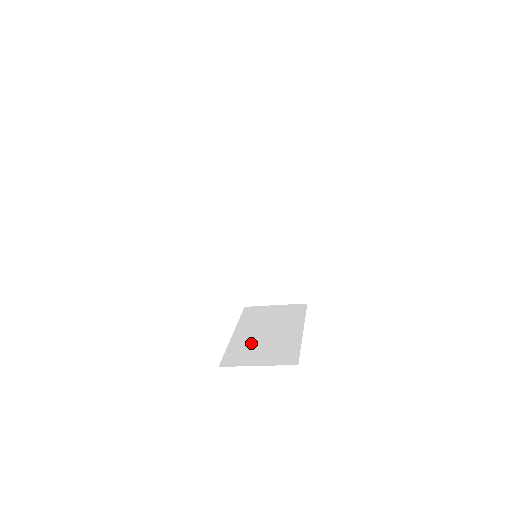
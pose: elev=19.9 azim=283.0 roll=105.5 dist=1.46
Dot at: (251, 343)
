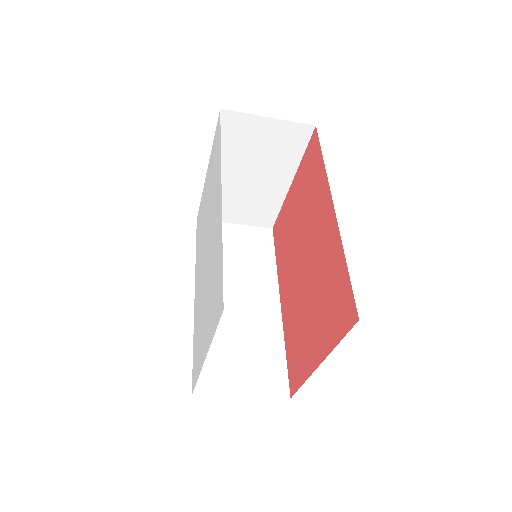
Dot at: occluded
